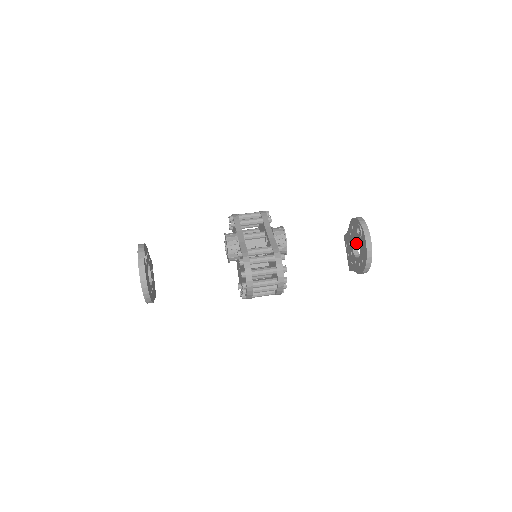
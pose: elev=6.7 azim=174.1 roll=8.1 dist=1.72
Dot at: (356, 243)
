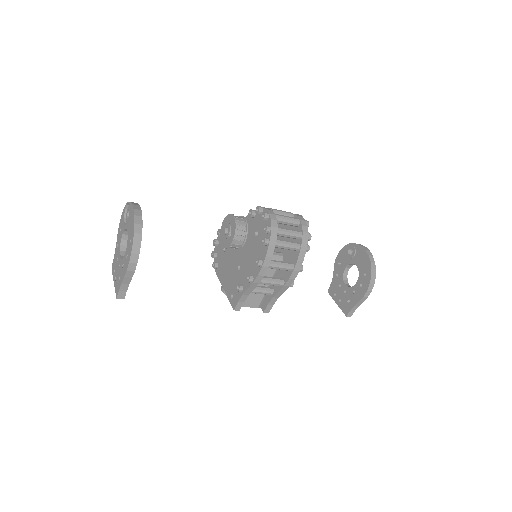
Dot at: (347, 281)
